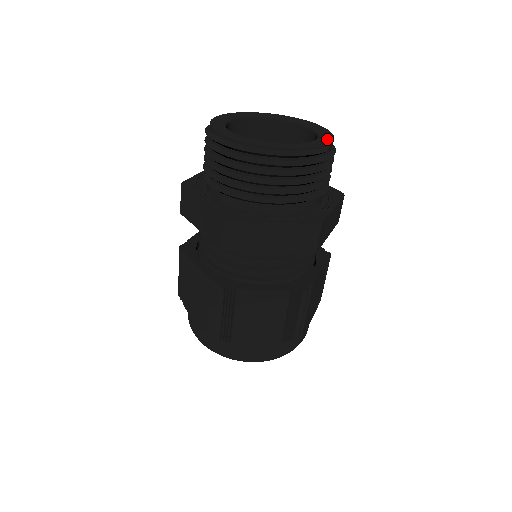
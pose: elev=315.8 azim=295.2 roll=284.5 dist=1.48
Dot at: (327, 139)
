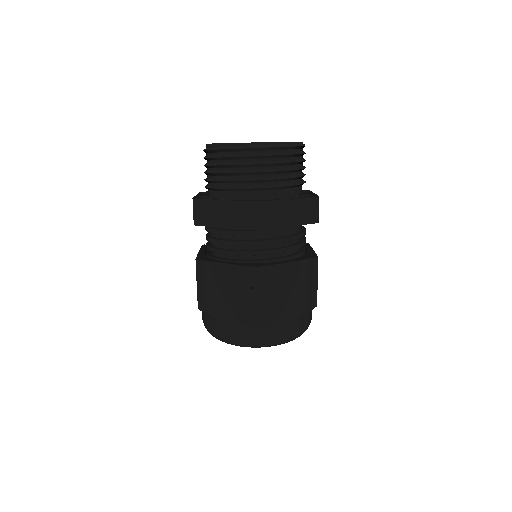
Dot at: occluded
